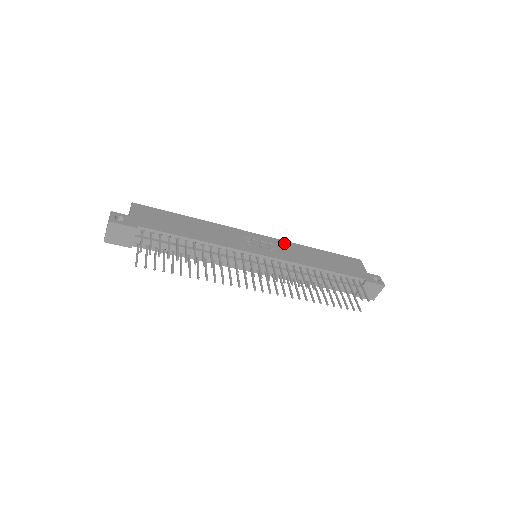
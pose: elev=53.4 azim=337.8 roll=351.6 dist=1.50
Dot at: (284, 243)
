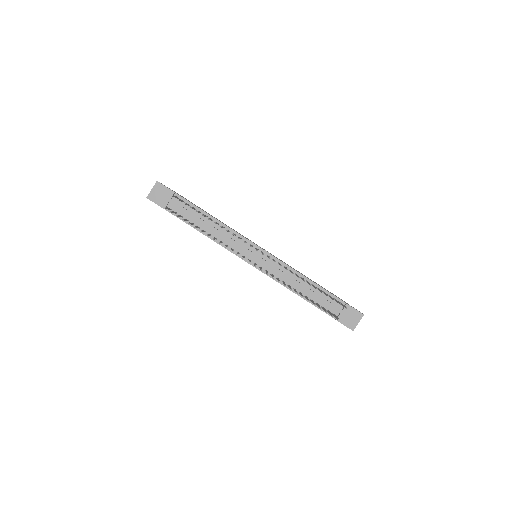
Dot at: (281, 260)
